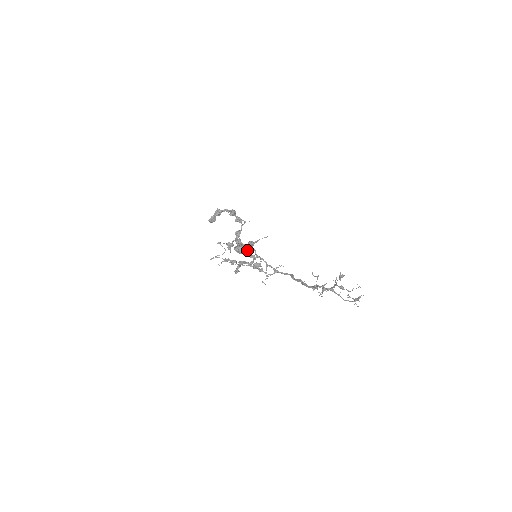
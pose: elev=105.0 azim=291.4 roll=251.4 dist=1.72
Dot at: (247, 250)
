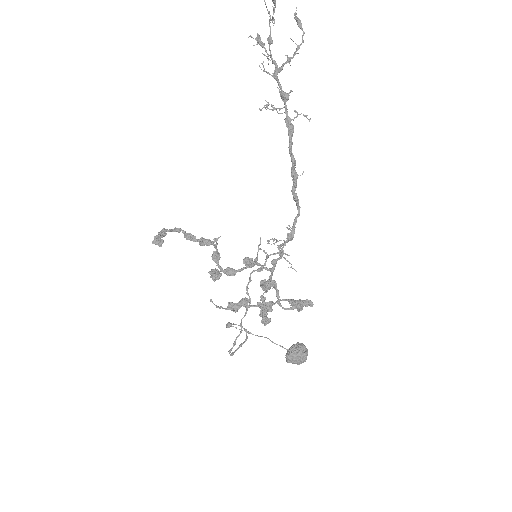
Dot at: (303, 346)
